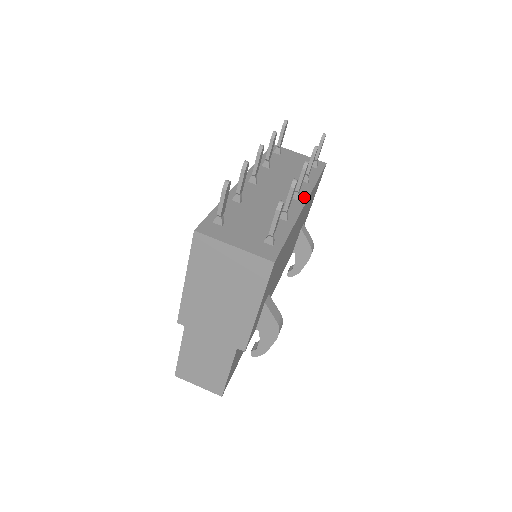
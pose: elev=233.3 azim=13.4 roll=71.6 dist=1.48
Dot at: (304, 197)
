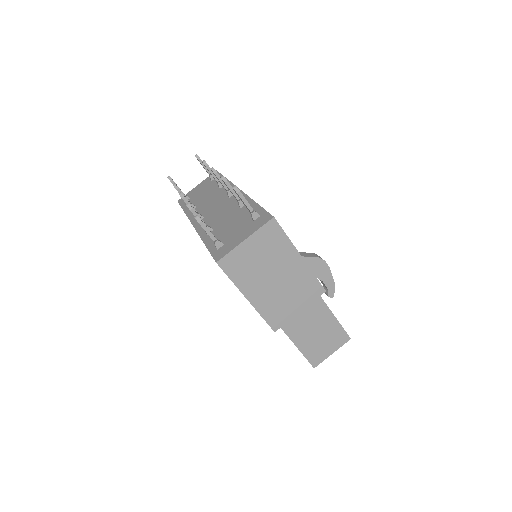
Dot at: occluded
